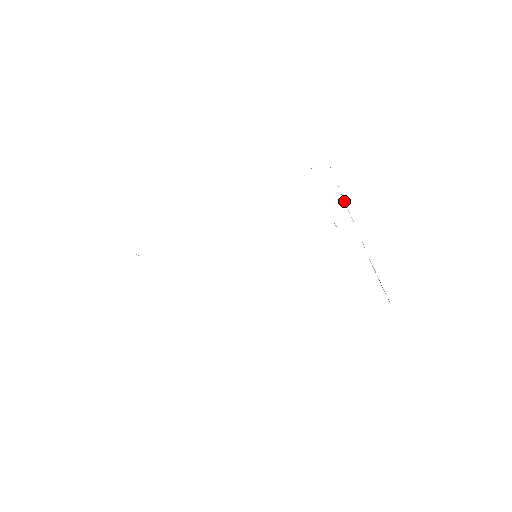
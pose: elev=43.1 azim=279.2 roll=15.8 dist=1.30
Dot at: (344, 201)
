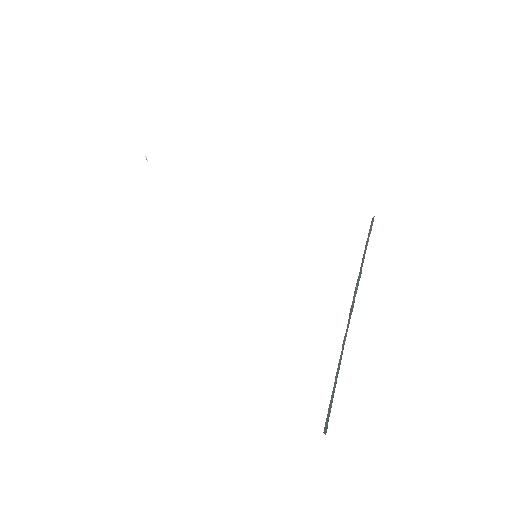
Dot at: occluded
